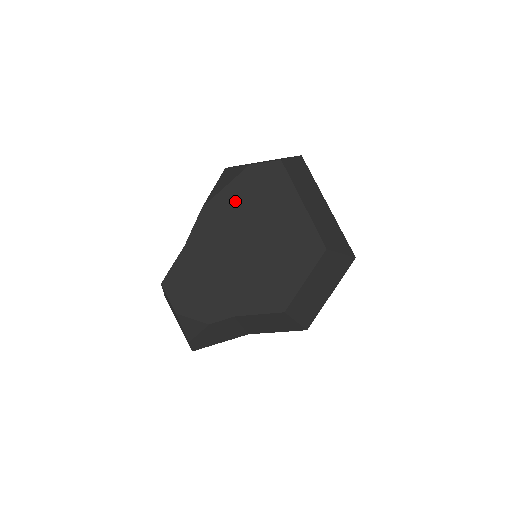
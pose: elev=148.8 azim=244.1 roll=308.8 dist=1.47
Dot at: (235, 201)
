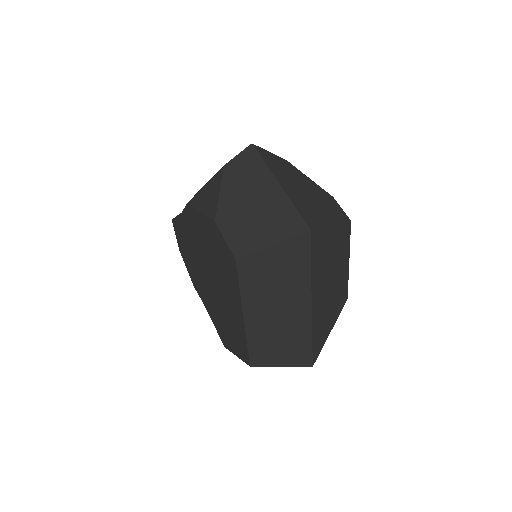
Dot at: (205, 236)
